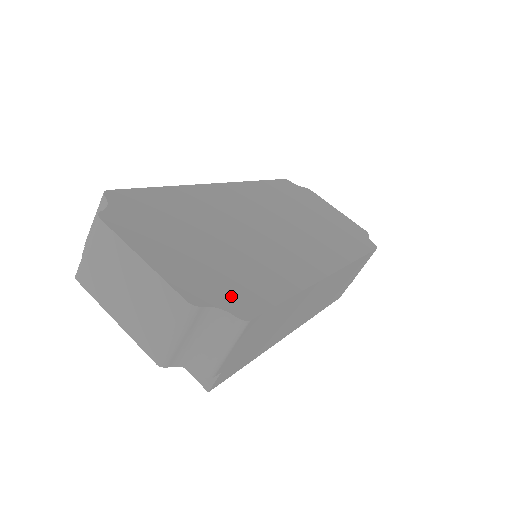
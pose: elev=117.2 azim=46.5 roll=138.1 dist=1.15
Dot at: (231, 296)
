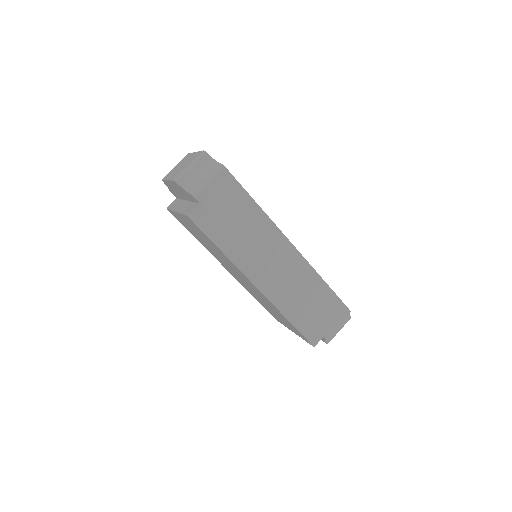
Dot at: occluded
